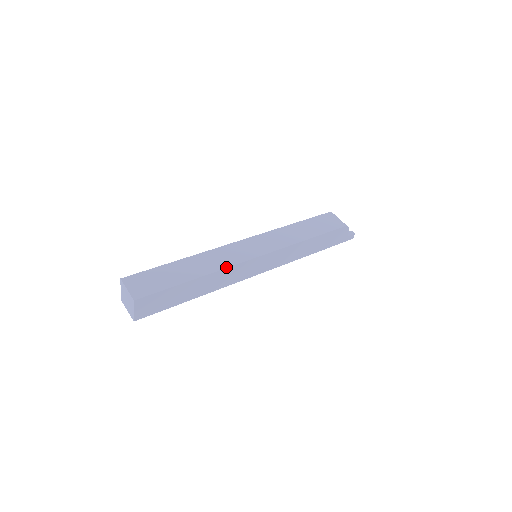
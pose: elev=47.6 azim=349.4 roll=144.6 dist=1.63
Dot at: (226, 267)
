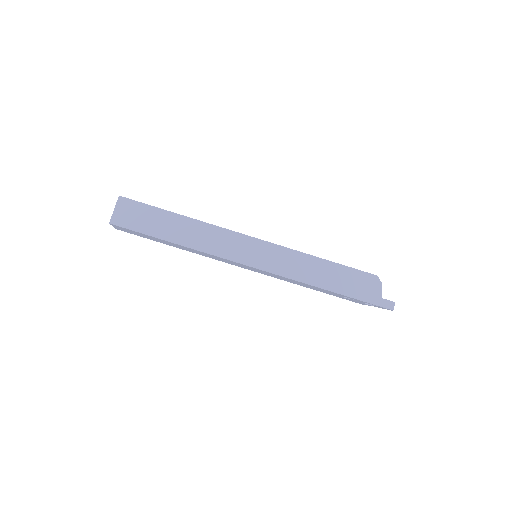
Dot at: (214, 225)
